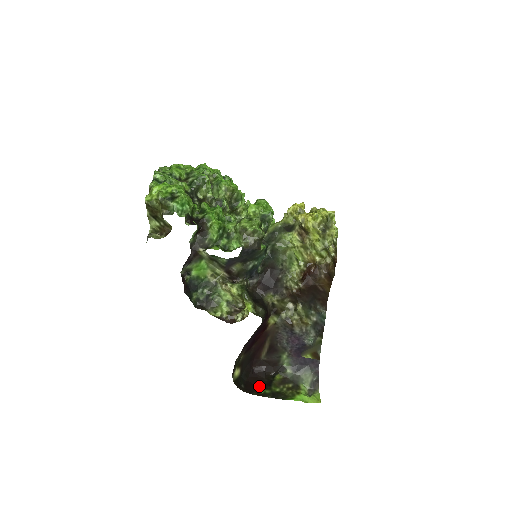
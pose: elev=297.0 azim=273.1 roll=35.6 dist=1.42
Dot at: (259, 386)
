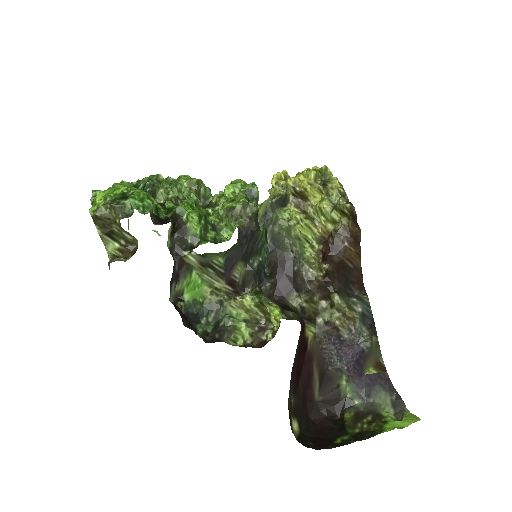
Dot at: (331, 436)
